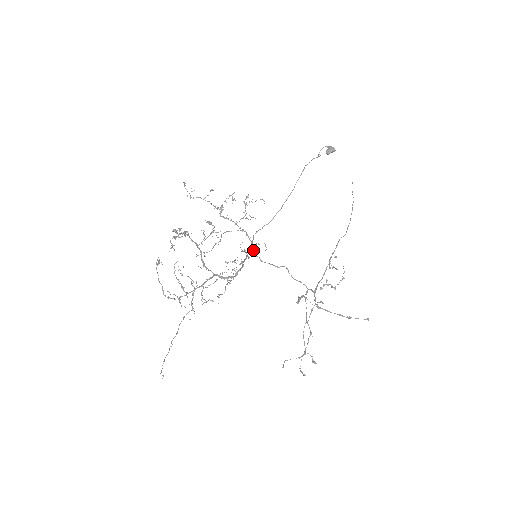
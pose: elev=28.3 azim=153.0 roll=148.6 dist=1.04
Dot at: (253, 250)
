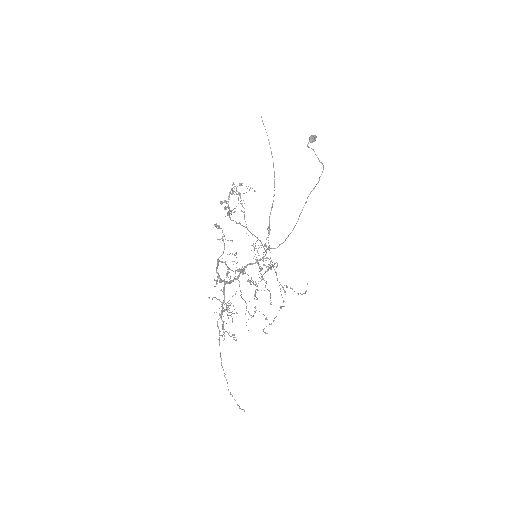
Dot at: occluded
